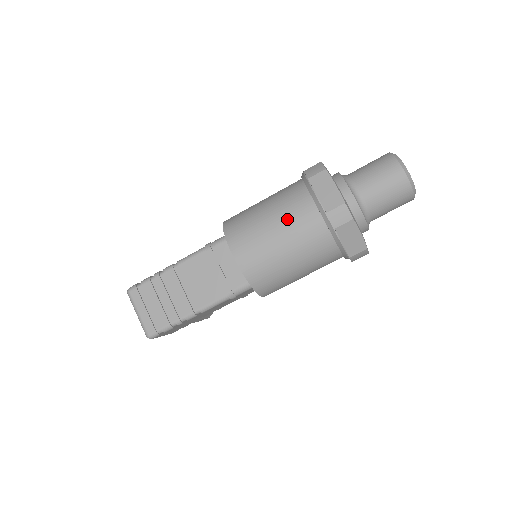
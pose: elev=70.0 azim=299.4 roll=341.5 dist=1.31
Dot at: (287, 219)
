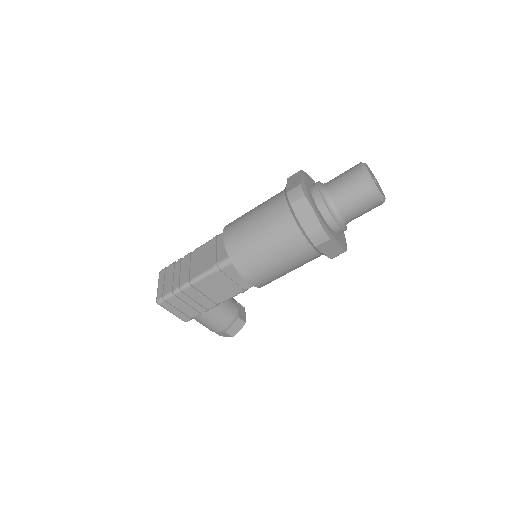
Dot at: (264, 206)
